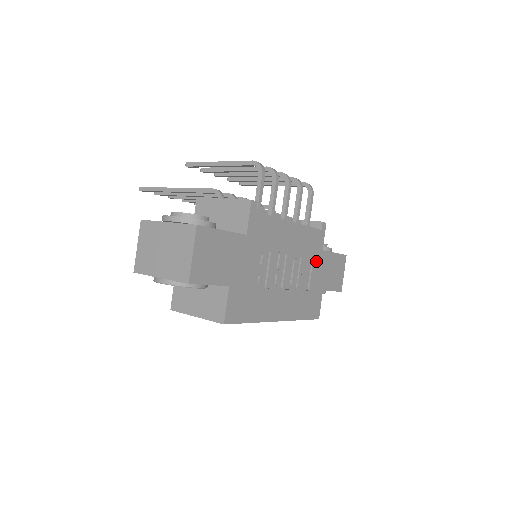
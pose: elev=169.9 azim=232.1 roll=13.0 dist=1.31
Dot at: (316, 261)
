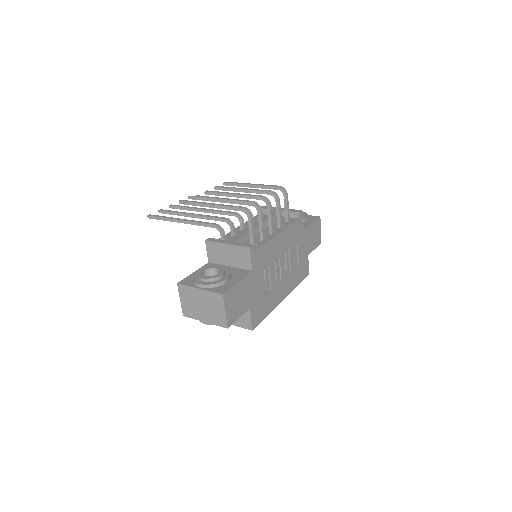
Dot at: (300, 242)
